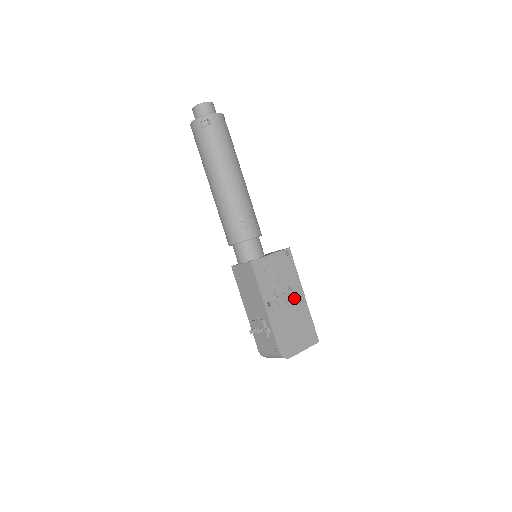
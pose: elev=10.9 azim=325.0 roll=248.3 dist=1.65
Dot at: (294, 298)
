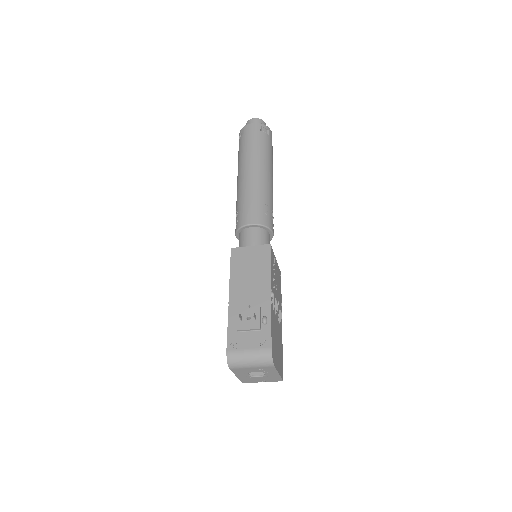
Dot at: (279, 316)
